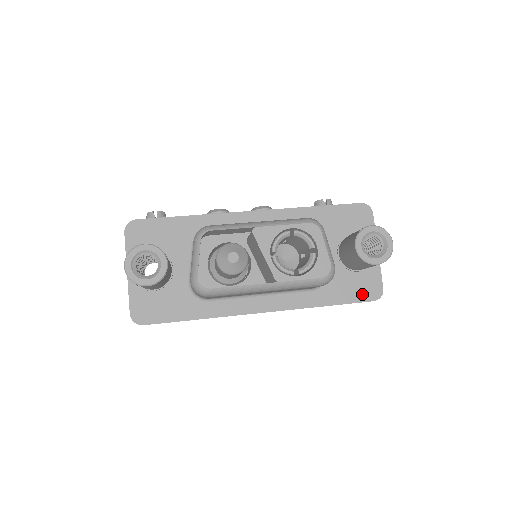
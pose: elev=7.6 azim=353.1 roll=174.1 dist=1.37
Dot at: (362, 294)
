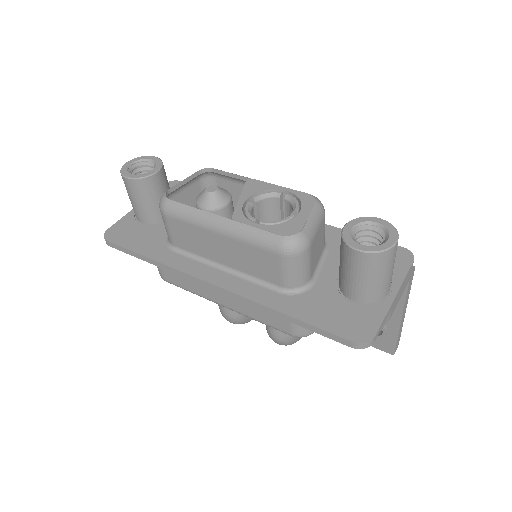
Dot at: (341, 326)
